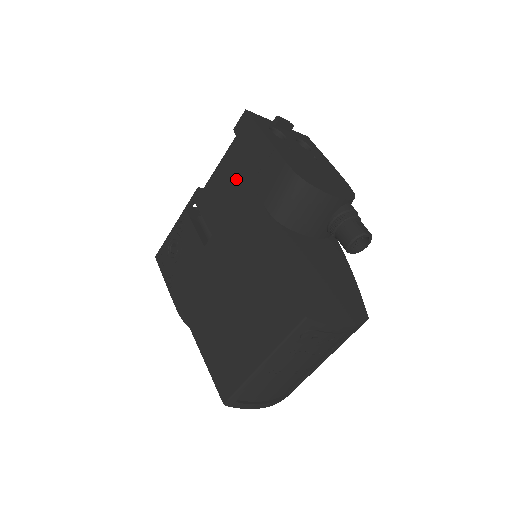
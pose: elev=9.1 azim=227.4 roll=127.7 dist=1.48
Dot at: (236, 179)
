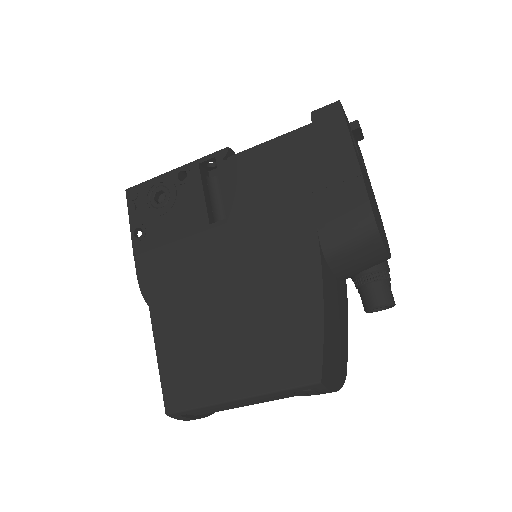
Dot at: (291, 174)
